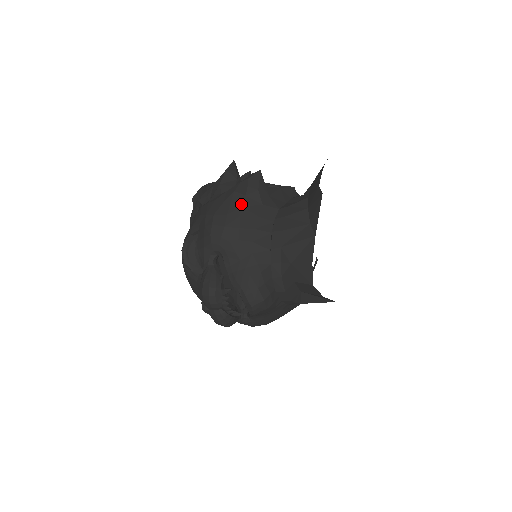
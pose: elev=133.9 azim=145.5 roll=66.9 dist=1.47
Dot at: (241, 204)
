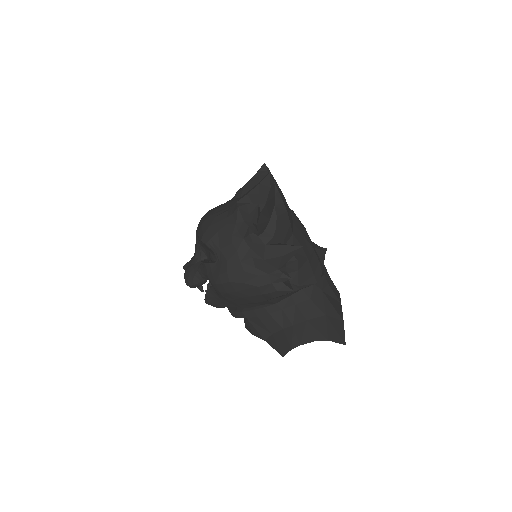
Dot at: (252, 295)
